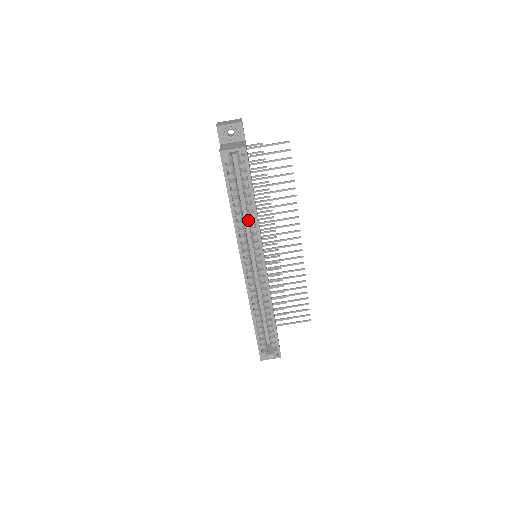
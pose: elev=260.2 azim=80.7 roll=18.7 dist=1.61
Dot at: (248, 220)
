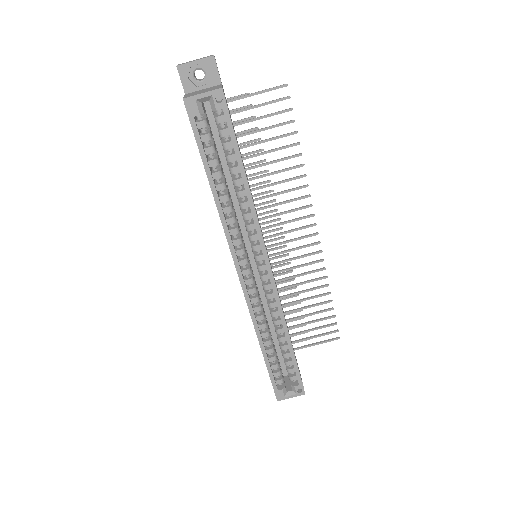
Dot at: occluded
